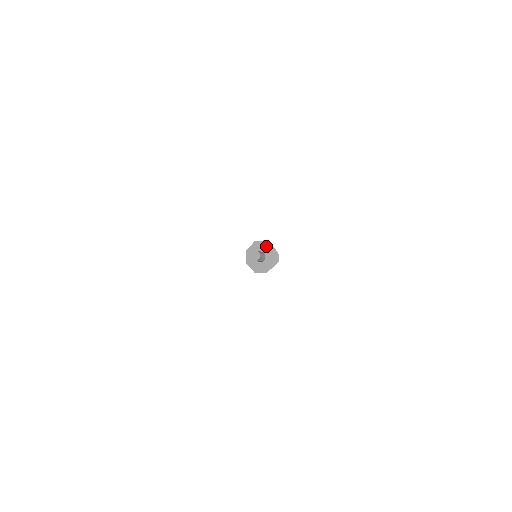
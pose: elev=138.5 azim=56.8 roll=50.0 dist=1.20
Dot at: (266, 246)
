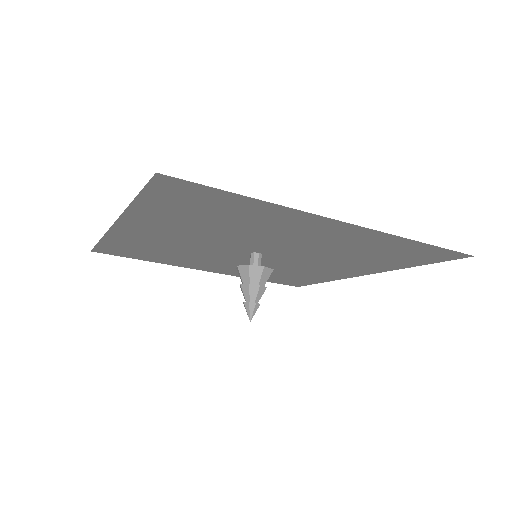
Dot at: occluded
